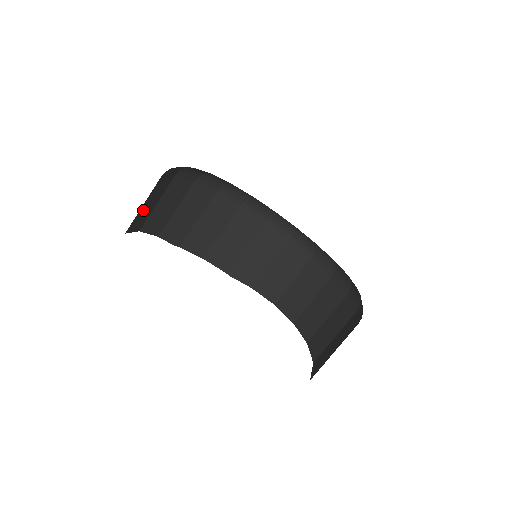
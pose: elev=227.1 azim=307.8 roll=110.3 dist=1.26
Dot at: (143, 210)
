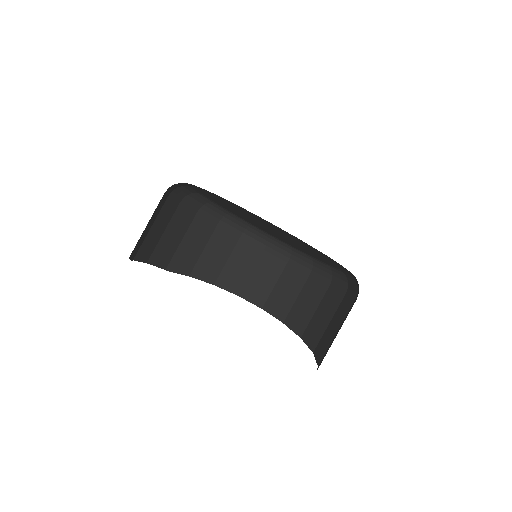
Dot at: occluded
